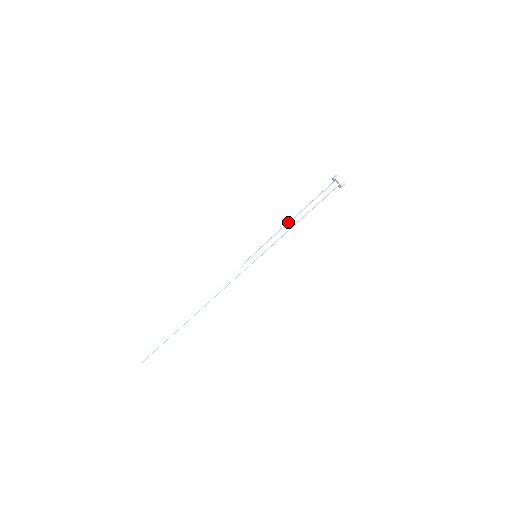
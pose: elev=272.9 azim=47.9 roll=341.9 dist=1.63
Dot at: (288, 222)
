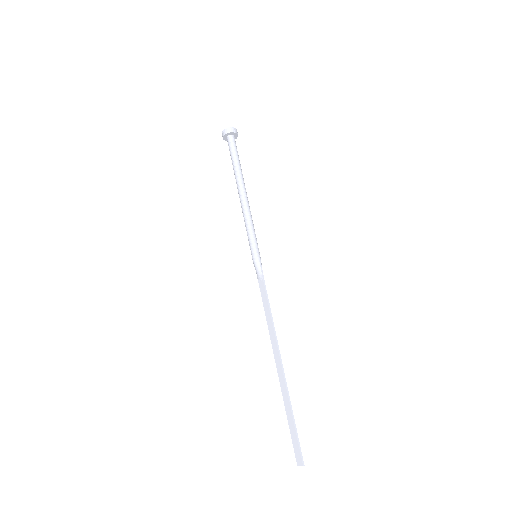
Dot at: occluded
